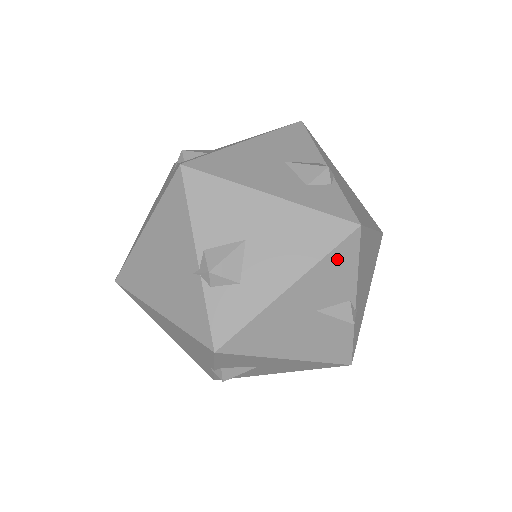
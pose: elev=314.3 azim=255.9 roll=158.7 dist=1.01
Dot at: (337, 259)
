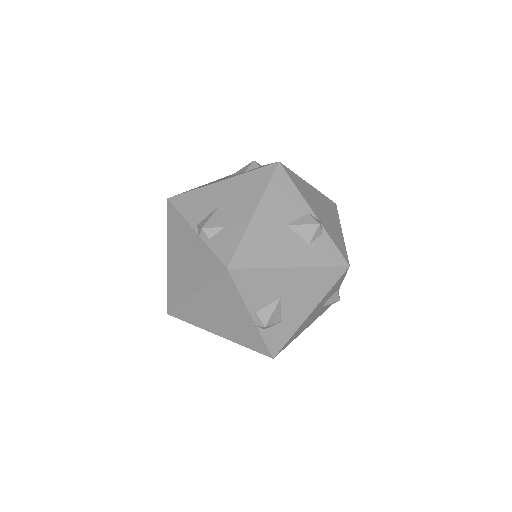
Dot at: (277, 186)
